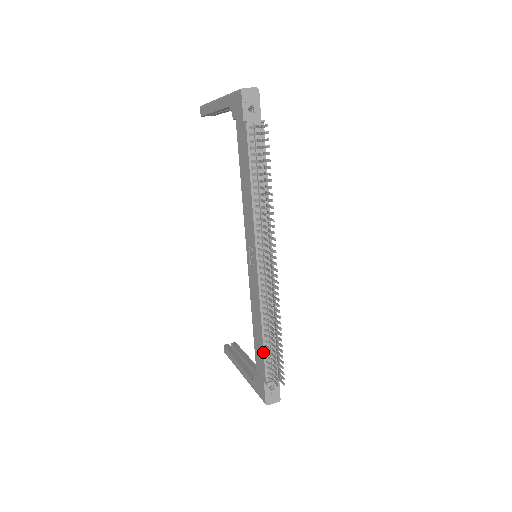
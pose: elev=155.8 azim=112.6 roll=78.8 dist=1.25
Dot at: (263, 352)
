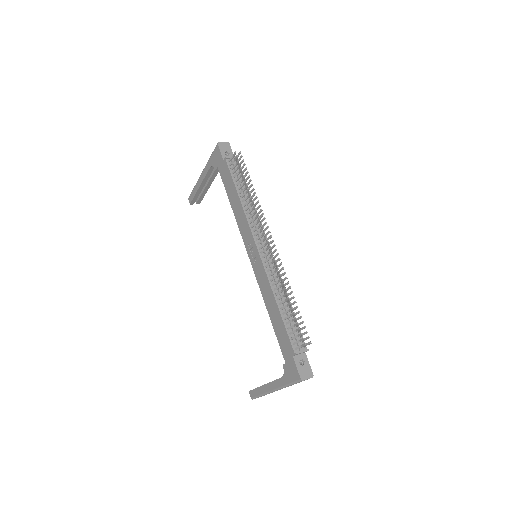
Dot at: (284, 324)
